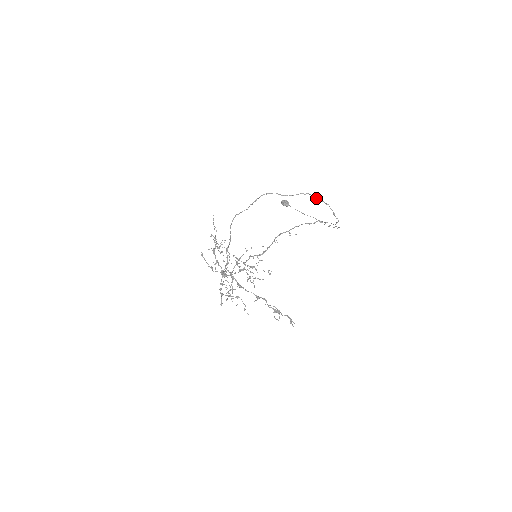
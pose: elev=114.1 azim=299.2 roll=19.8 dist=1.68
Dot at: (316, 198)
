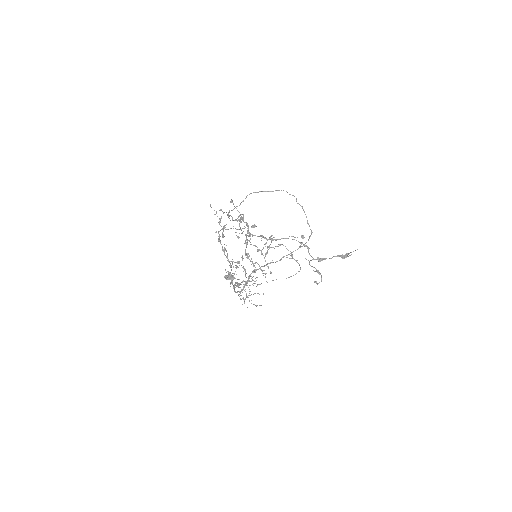
Dot at: occluded
